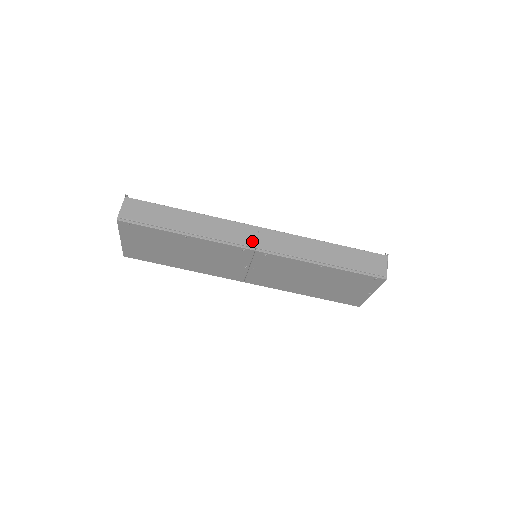
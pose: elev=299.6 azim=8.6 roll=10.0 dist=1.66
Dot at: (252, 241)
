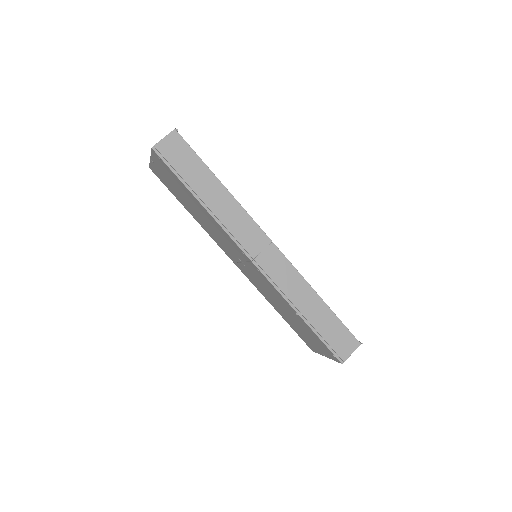
Dot at: (256, 251)
